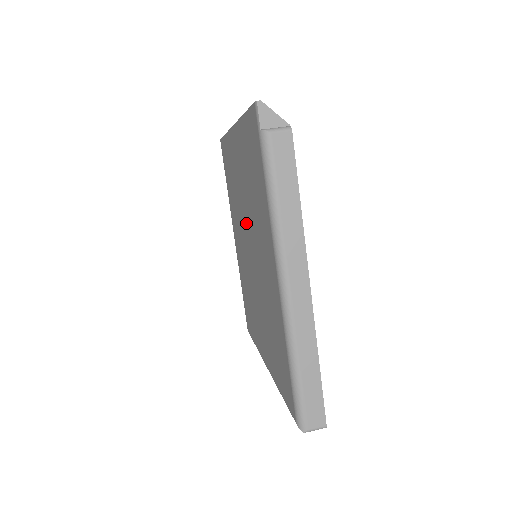
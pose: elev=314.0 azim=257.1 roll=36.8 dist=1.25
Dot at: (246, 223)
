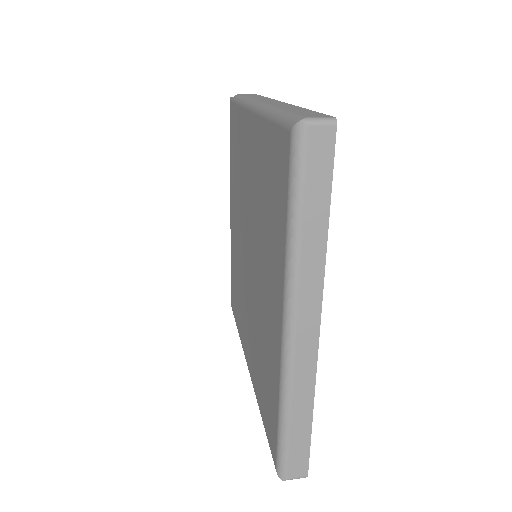
Dot at: (243, 240)
